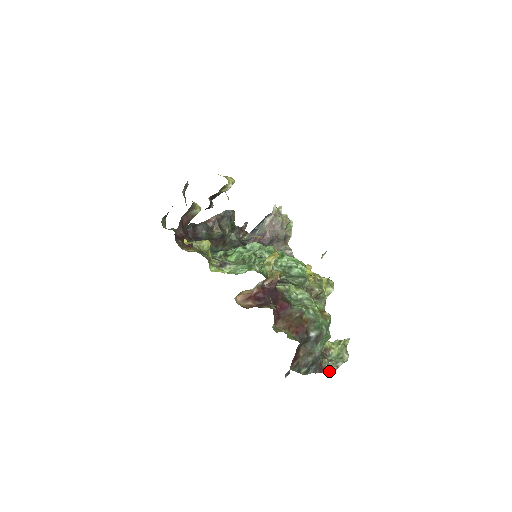
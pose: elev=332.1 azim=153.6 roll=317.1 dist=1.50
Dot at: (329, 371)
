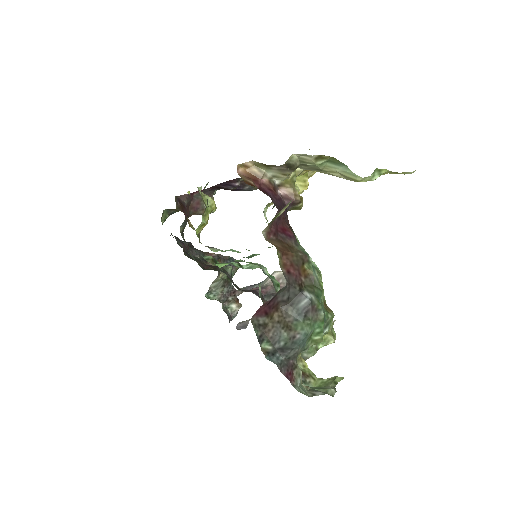
Dot at: (299, 390)
